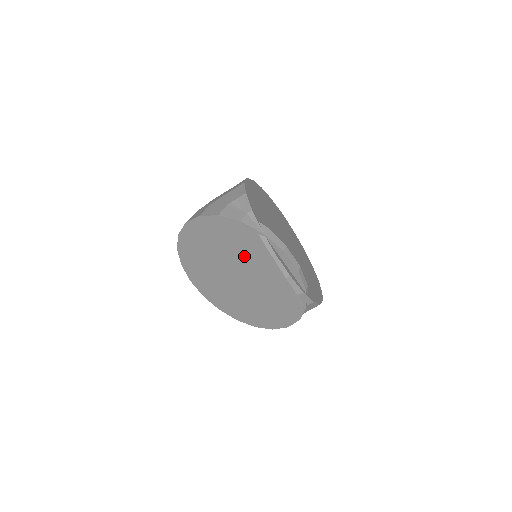
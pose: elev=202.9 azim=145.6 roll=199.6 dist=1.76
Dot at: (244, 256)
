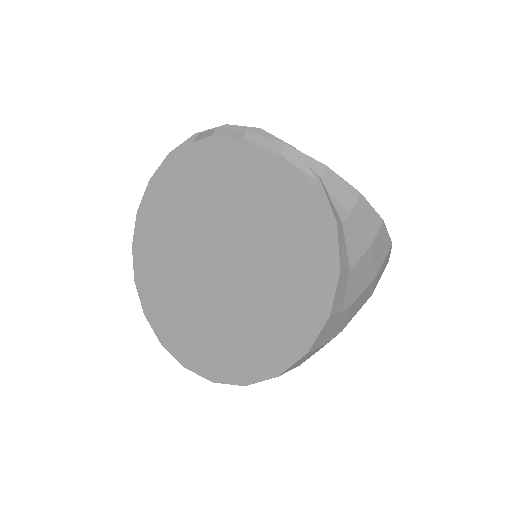
Dot at: (202, 204)
